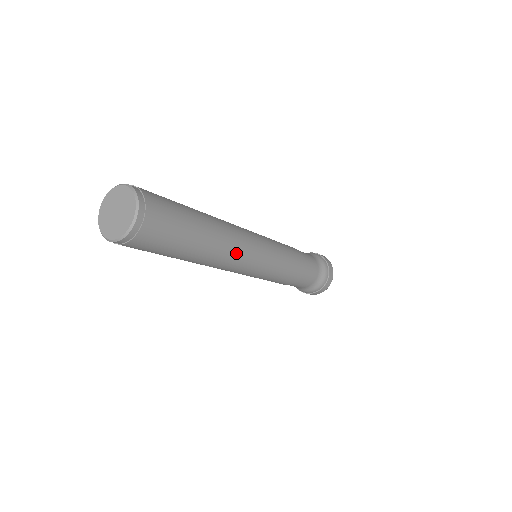
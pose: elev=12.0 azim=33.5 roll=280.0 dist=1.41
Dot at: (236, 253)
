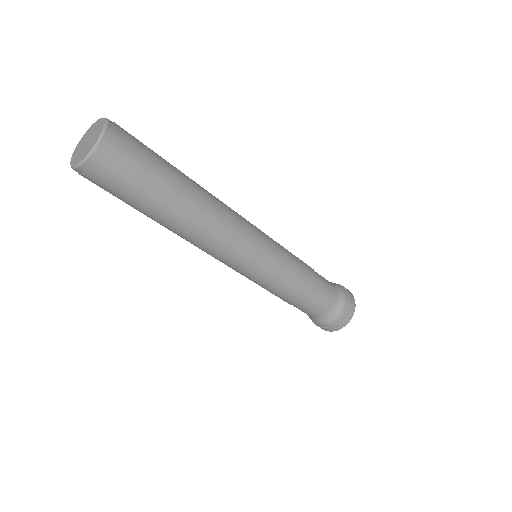
Dot at: (223, 228)
